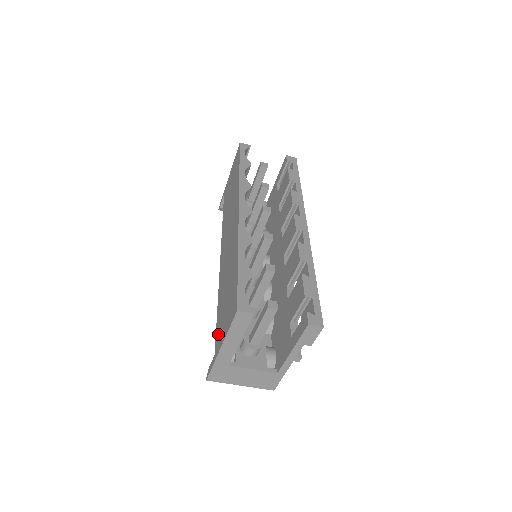
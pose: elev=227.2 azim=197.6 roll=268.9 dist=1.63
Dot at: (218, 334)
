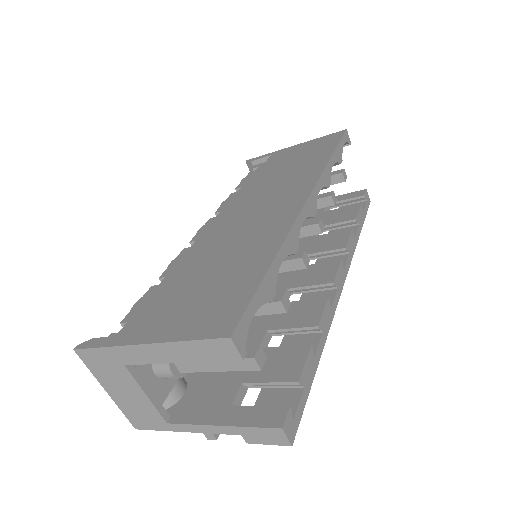
Dot at: (151, 315)
